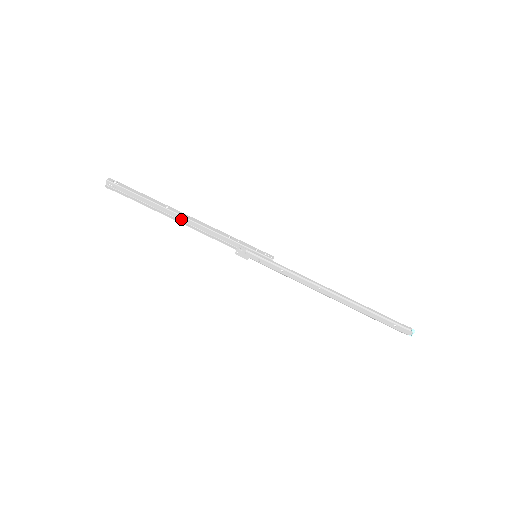
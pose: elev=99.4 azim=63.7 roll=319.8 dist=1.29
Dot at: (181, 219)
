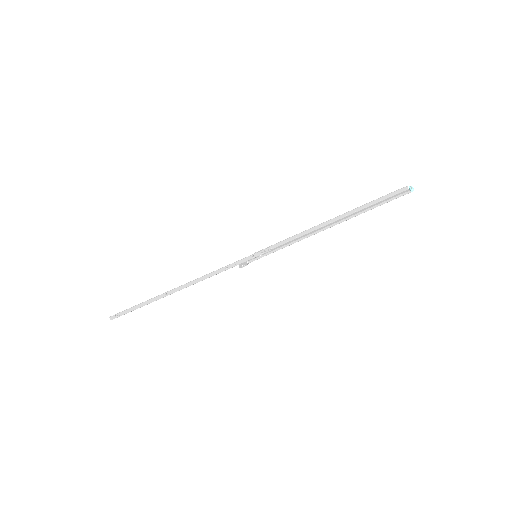
Dot at: (183, 287)
